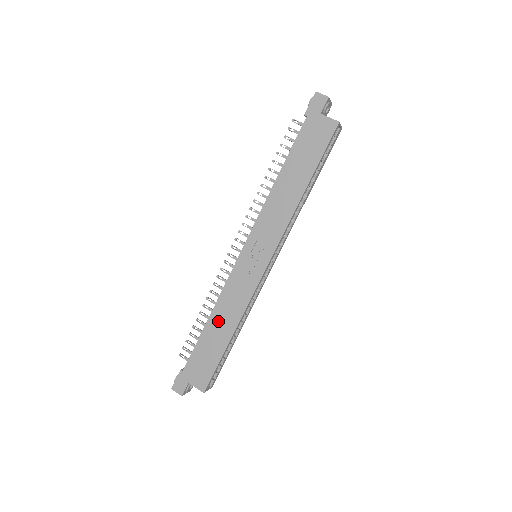
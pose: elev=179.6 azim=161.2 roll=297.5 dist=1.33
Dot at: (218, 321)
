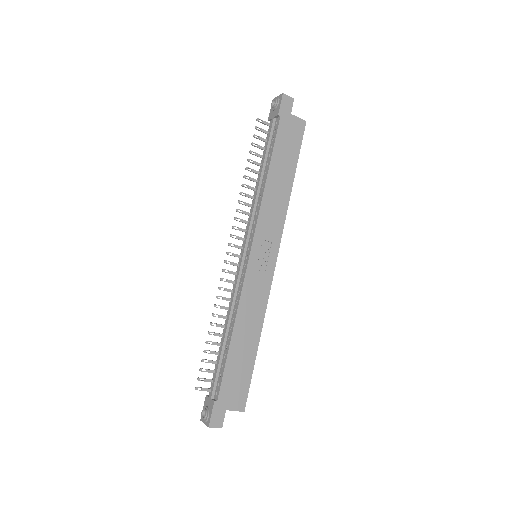
Dot at: (243, 332)
